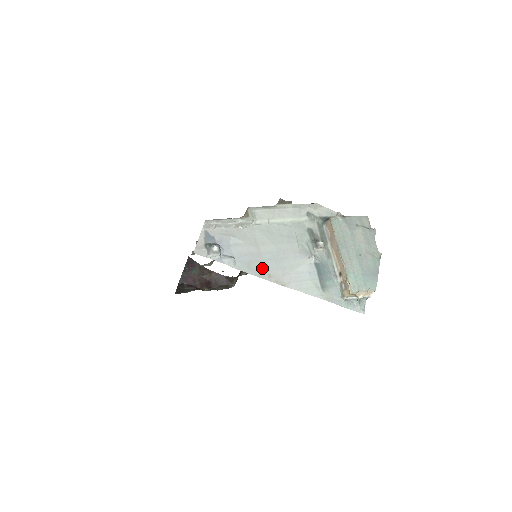
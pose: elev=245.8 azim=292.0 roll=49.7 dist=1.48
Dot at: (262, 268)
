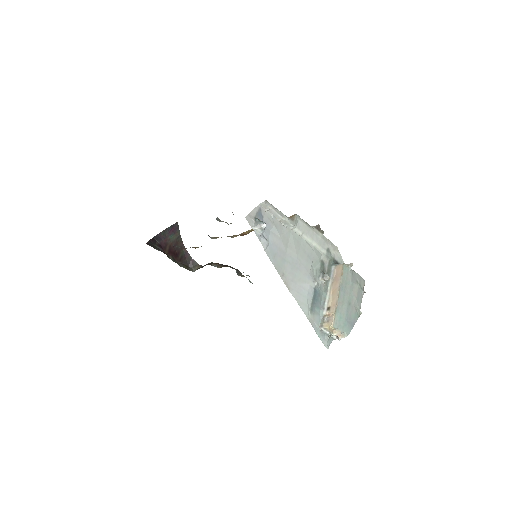
Dot at: (282, 265)
